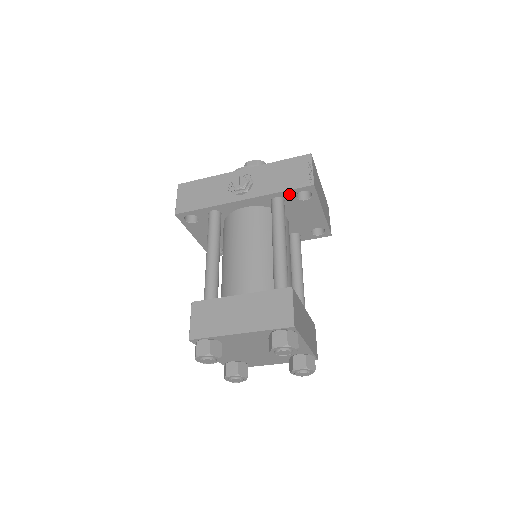
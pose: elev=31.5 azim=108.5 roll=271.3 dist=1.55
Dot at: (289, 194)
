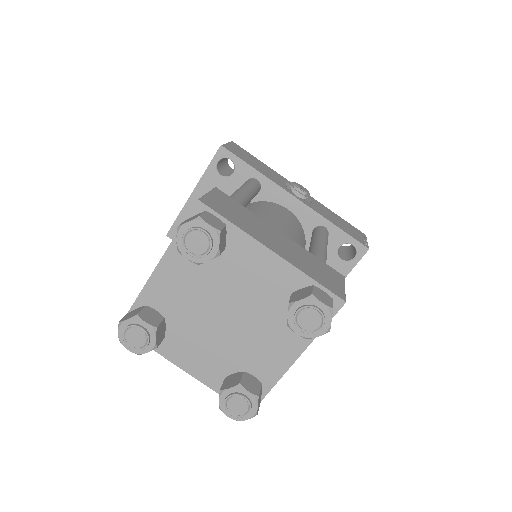
Dot at: (339, 236)
